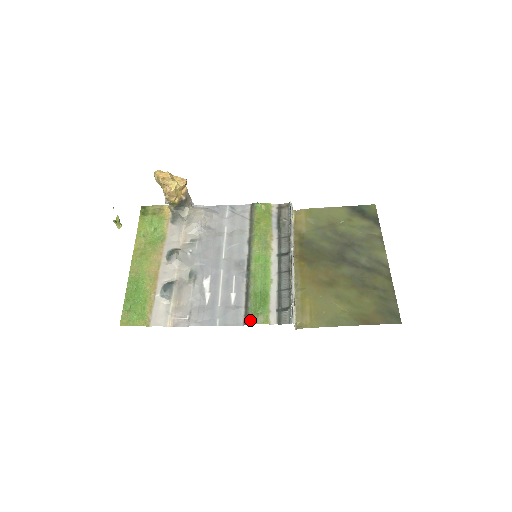
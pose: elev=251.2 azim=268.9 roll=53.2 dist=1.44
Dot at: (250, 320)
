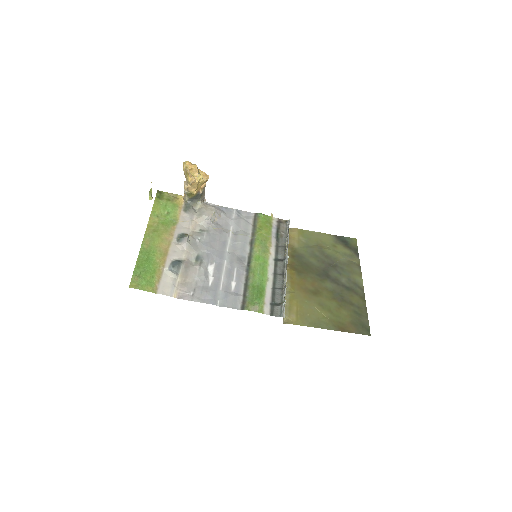
Dot at: (247, 307)
